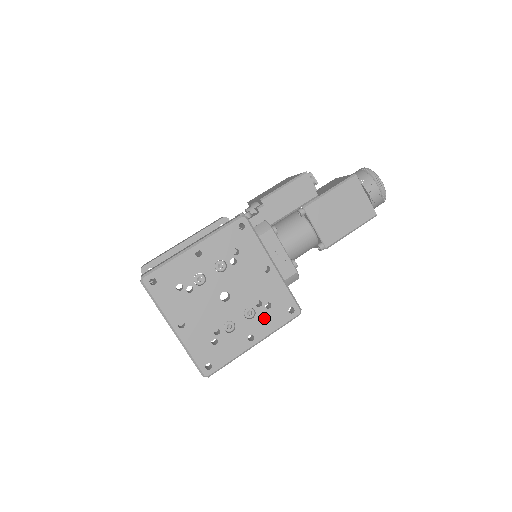
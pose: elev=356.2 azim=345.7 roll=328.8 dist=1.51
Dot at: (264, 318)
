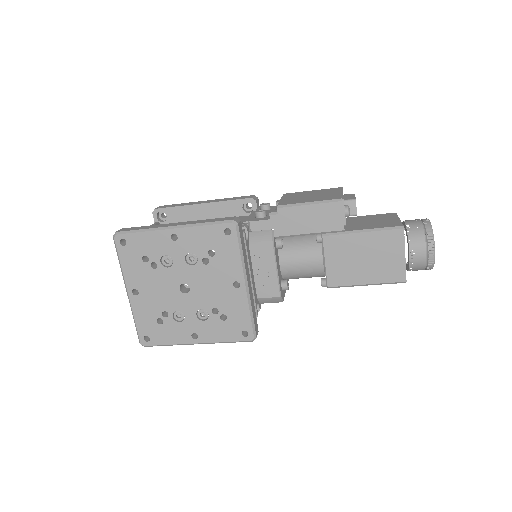
Dot at: (215, 326)
